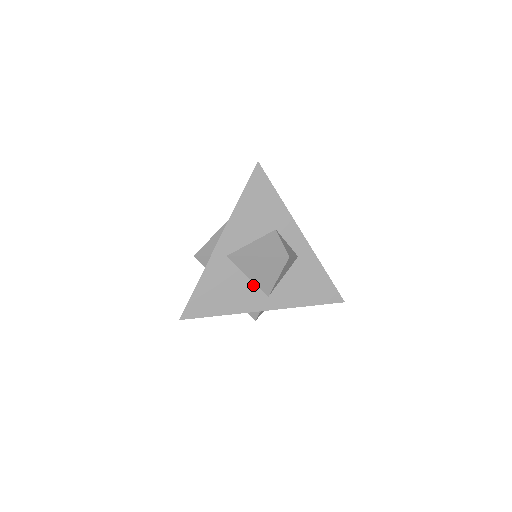
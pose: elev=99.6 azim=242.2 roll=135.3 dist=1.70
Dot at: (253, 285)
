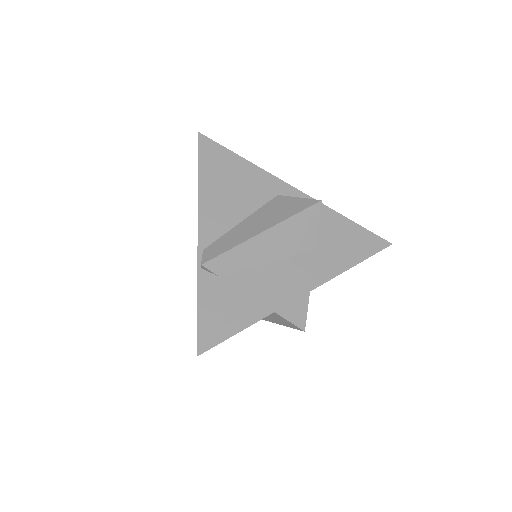
Dot at: occluded
